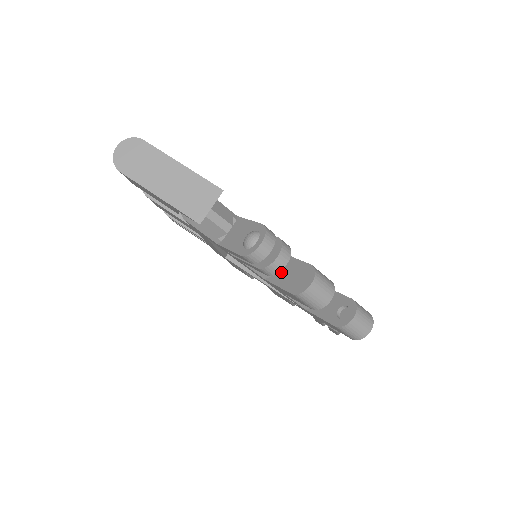
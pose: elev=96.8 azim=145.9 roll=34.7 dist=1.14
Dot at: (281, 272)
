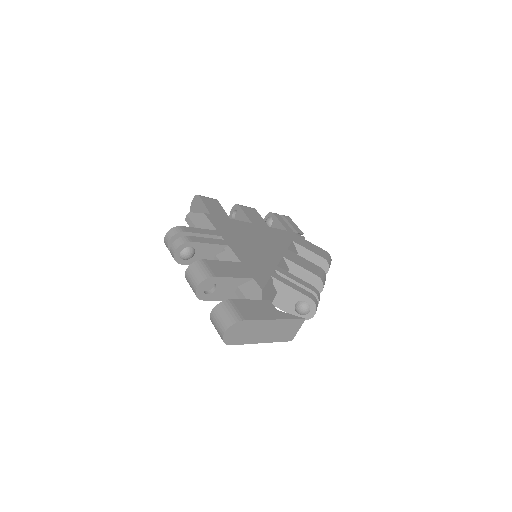
Dot at: occluded
